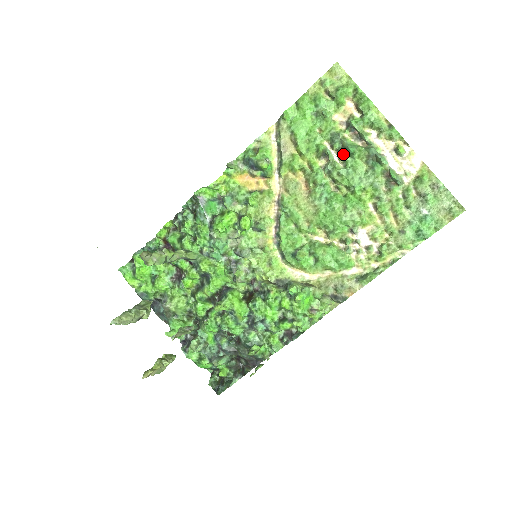
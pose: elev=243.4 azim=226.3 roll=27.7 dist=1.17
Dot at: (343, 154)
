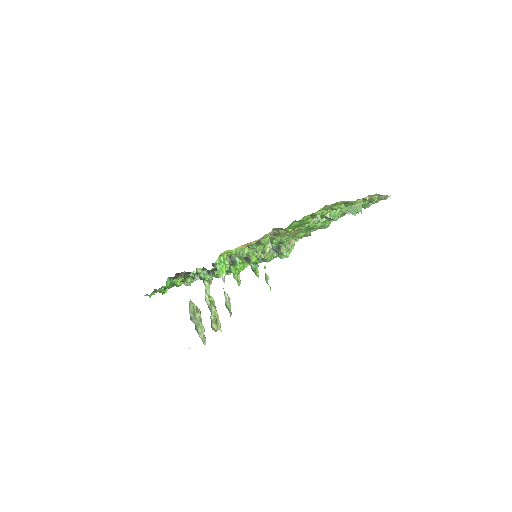
Dot at: occluded
